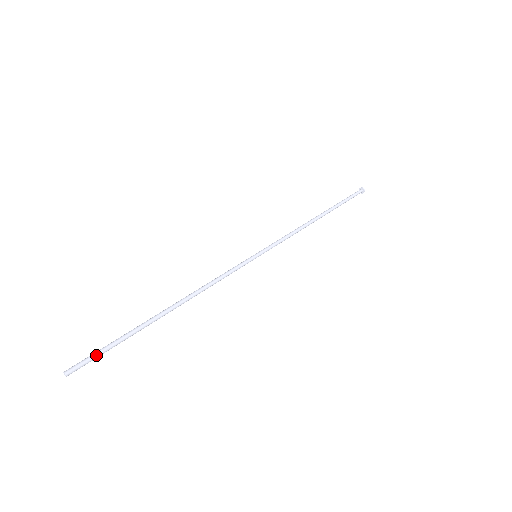
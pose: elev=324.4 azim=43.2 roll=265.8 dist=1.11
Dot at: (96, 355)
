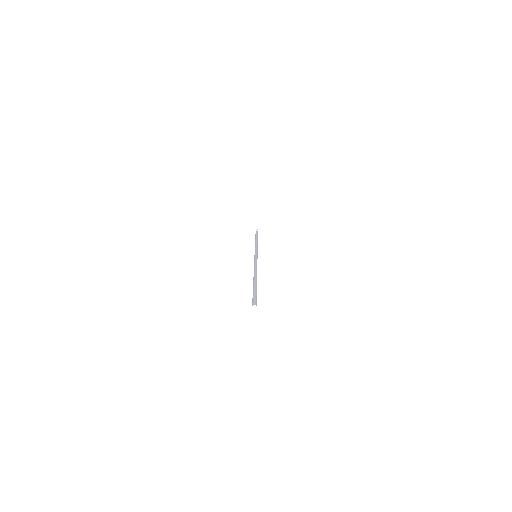
Dot at: occluded
